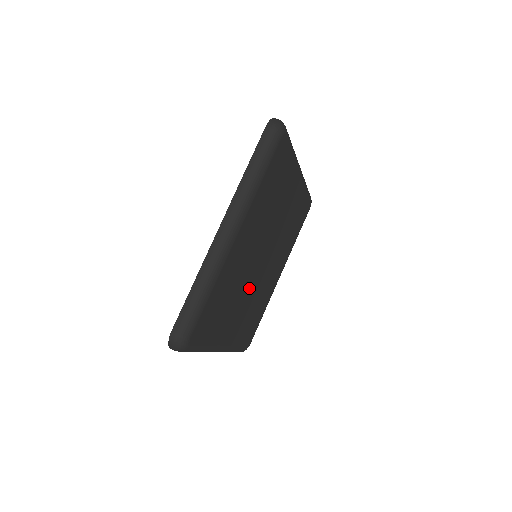
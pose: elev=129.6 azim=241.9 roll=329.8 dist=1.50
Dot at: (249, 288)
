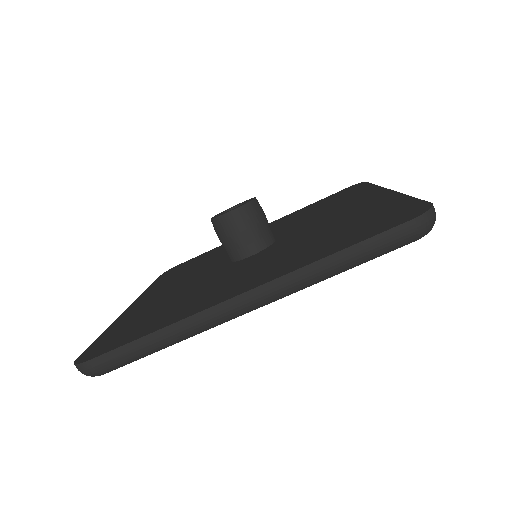
Dot at: occluded
